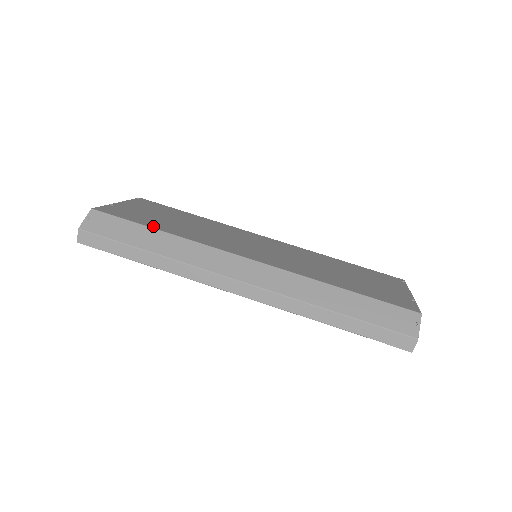
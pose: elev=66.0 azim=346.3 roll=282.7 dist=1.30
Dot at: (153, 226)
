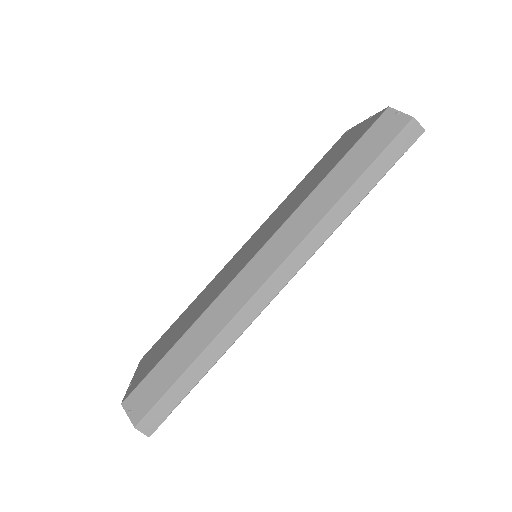
Dot at: (173, 344)
